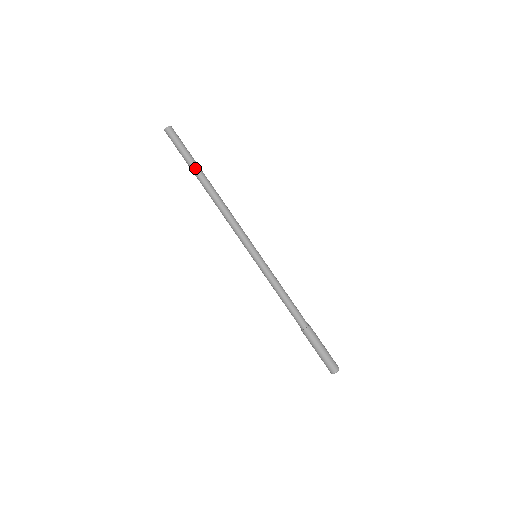
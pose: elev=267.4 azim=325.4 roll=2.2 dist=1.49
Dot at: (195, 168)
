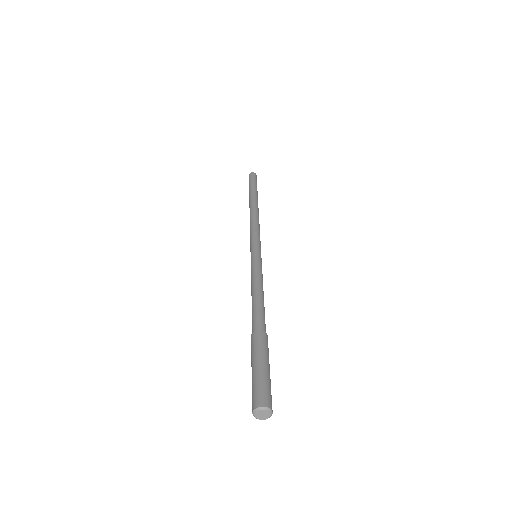
Dot at: (253, 192)
